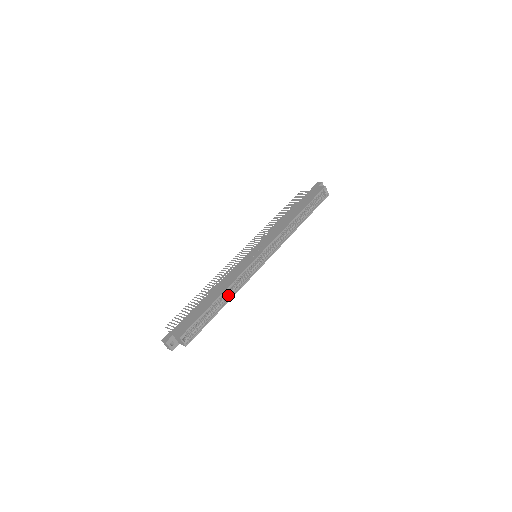
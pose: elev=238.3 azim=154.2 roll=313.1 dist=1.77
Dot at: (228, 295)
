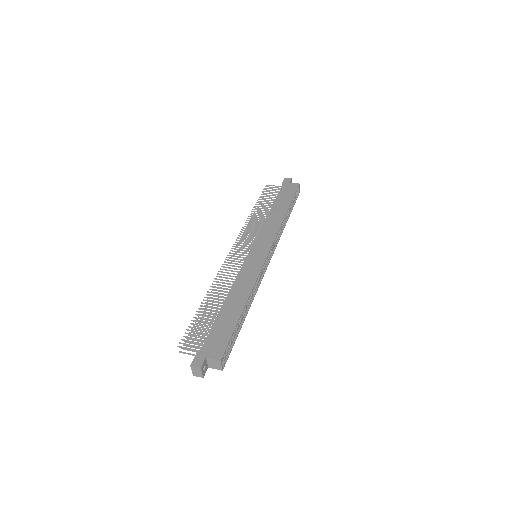
Dot at: (247, 303)
